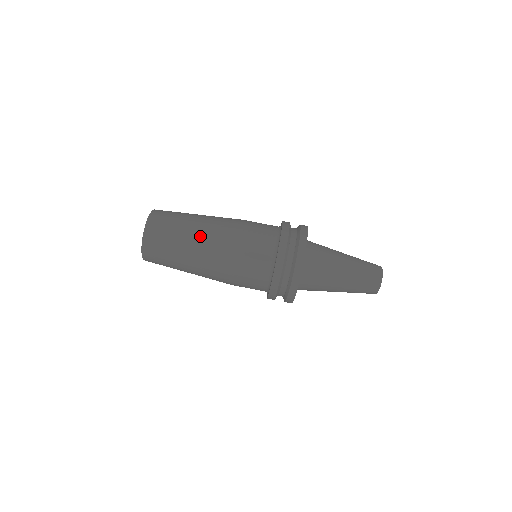
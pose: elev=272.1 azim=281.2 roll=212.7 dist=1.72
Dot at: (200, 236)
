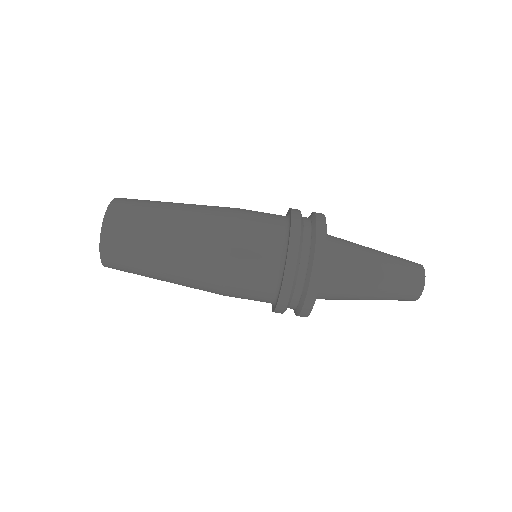
Dot at: (178, 244)
